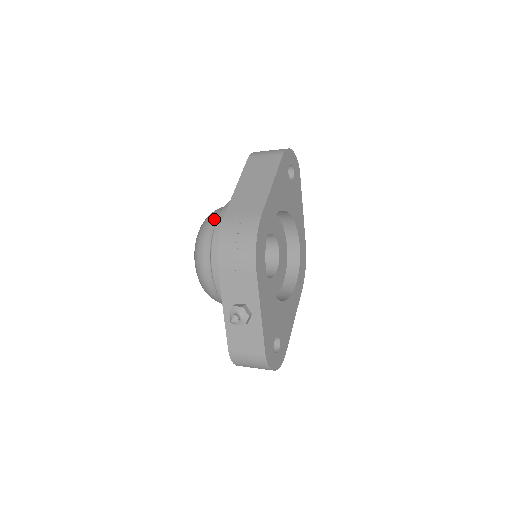
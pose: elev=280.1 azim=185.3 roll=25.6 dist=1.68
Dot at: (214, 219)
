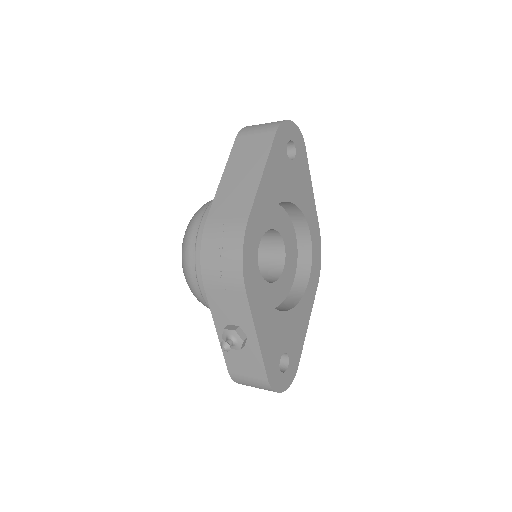
Dot at: (199, 220)
